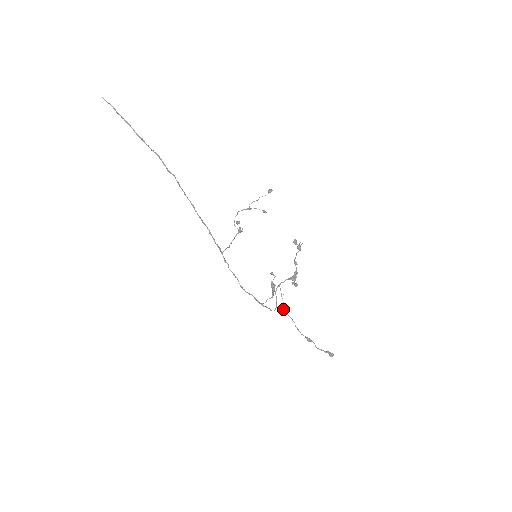
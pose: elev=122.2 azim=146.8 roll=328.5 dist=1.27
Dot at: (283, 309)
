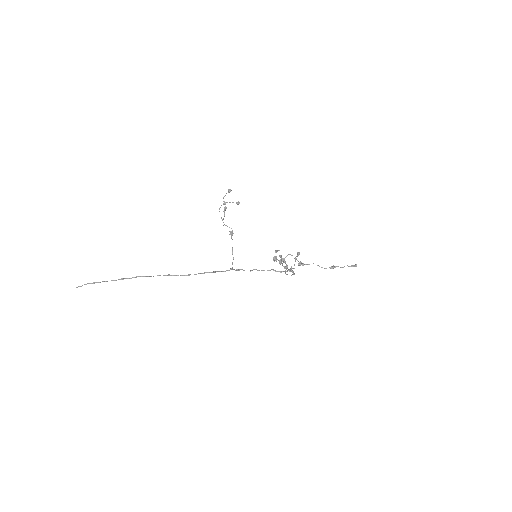
Dot at: occluded
